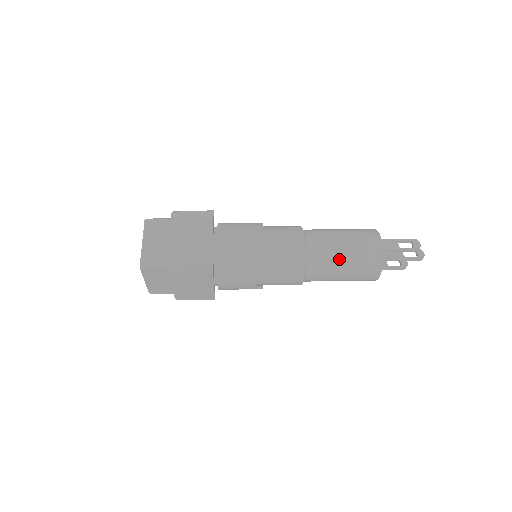
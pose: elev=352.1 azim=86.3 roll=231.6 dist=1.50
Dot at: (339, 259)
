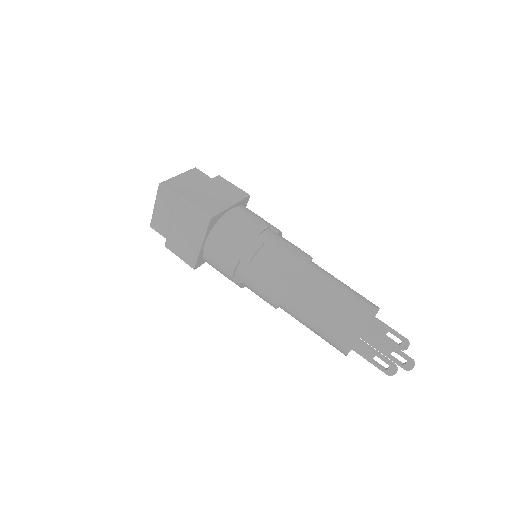
Dot at: (306, 326)
